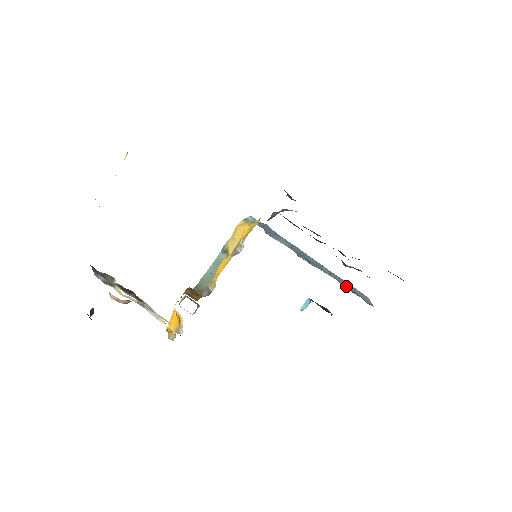
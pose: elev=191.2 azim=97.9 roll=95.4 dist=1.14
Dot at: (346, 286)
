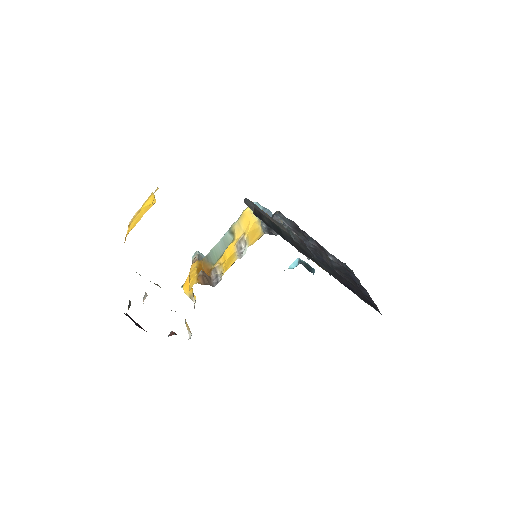
Dot at: occluded
